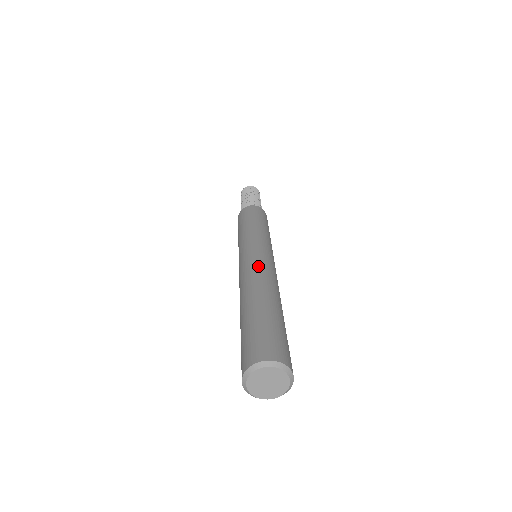
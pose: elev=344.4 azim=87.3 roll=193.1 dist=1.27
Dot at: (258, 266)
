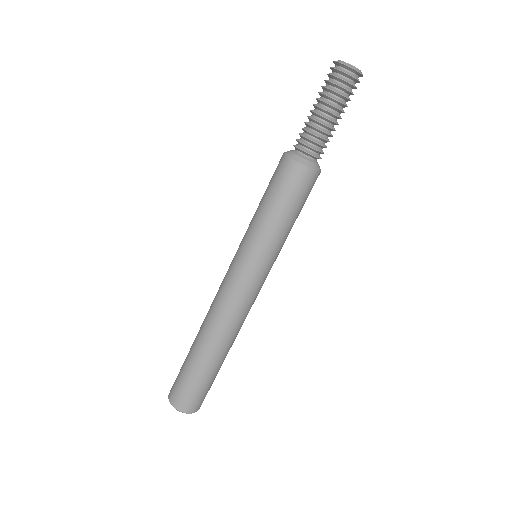
Dot at: (222, 306)
